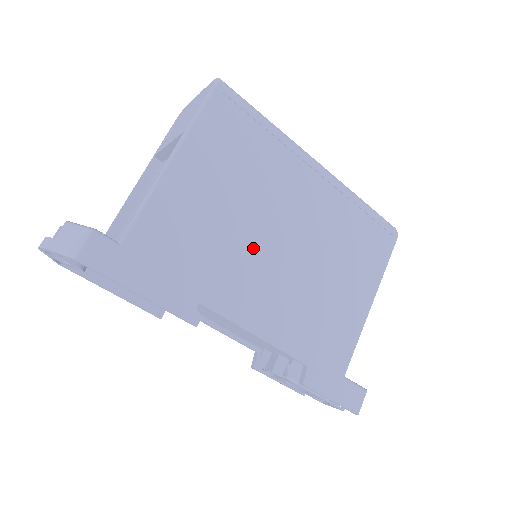
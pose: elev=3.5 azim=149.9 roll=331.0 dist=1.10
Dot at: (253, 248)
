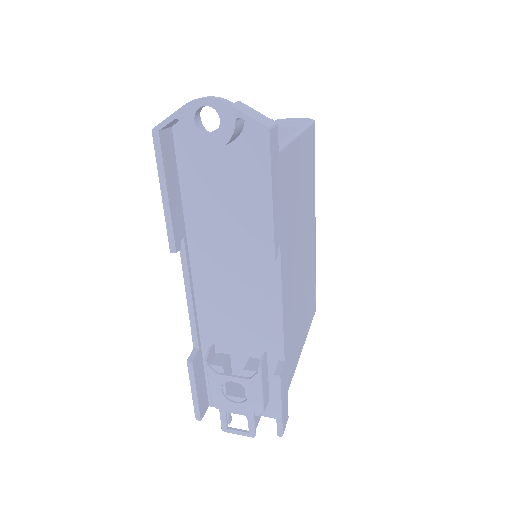
Dot at: (297, 238)
